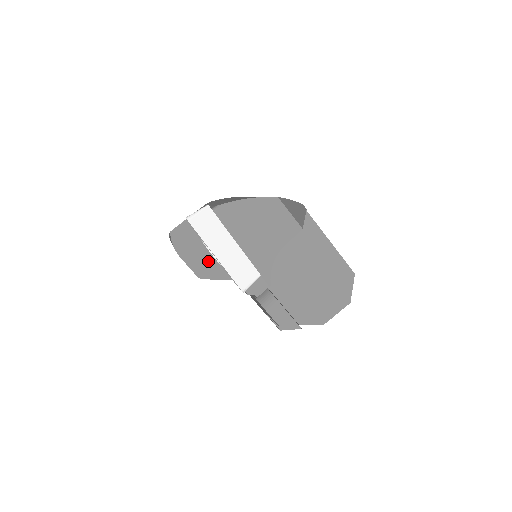
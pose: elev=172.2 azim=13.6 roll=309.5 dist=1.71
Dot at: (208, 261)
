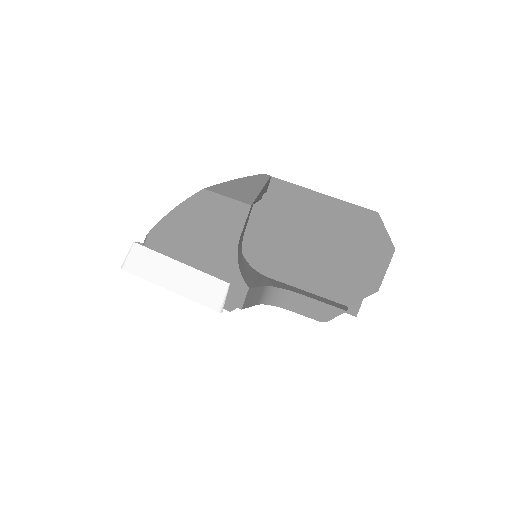
Dot at: occluded
